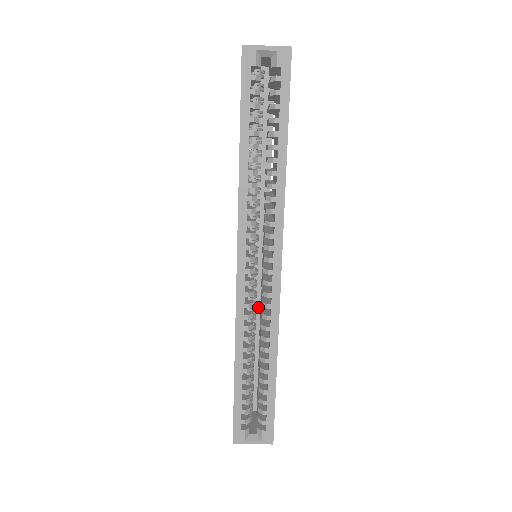
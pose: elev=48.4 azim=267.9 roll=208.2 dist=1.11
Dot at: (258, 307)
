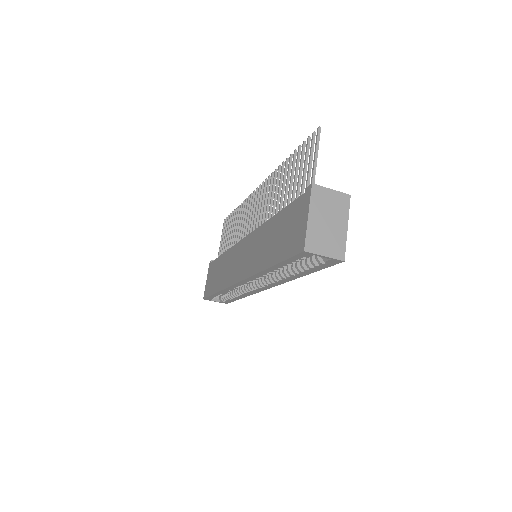
Dot at: occluded
